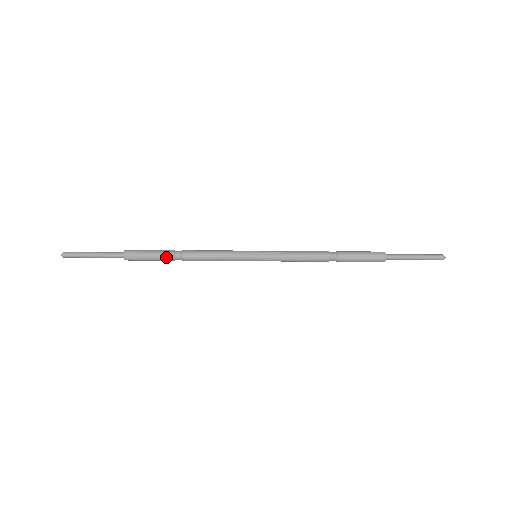
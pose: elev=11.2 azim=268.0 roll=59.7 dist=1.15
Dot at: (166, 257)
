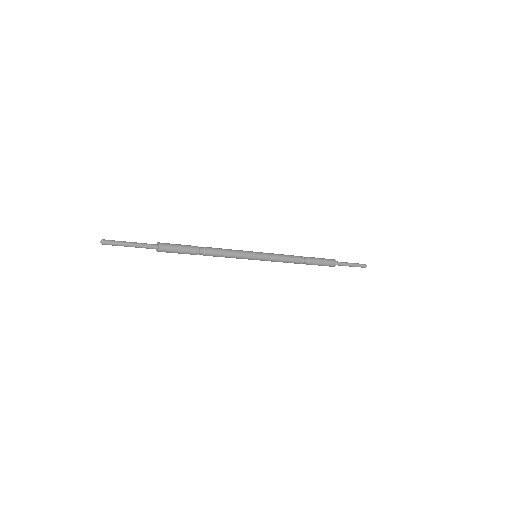
Dot at: (192, 253)
